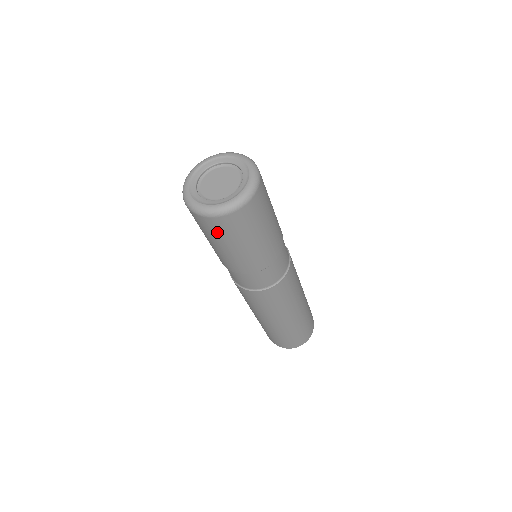
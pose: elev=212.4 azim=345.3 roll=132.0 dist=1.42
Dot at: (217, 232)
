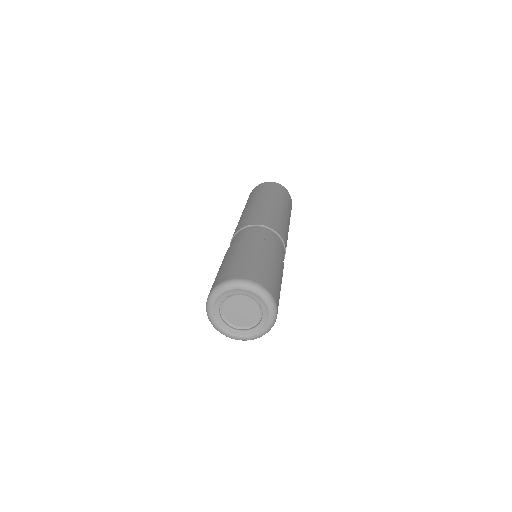
Dot at: occluded
